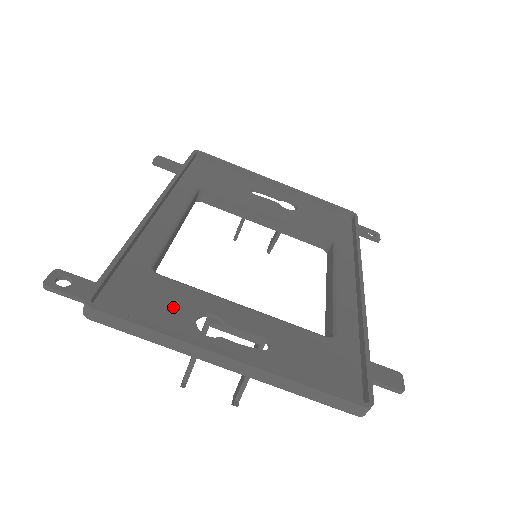
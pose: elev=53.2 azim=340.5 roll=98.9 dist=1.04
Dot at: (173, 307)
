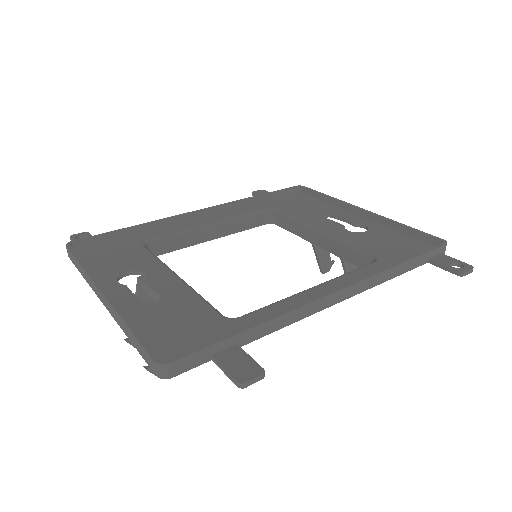
Dot at: (122, 262)
